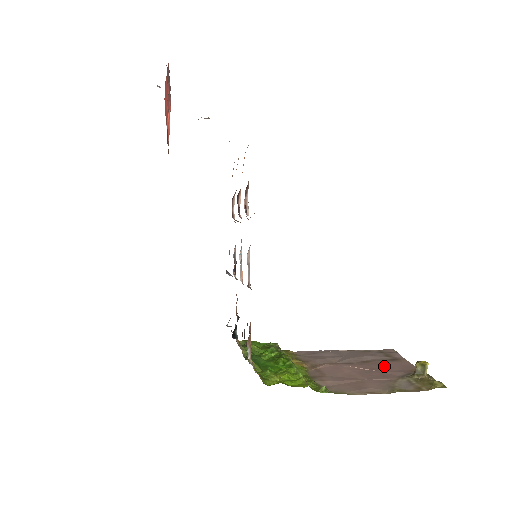
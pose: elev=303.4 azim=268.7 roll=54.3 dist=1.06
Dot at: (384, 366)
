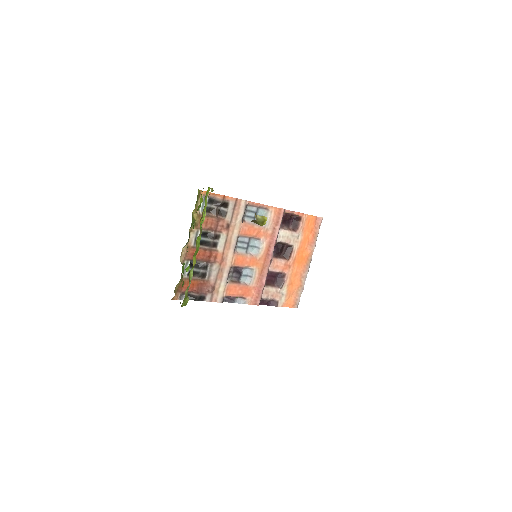
Dot at: occluded
